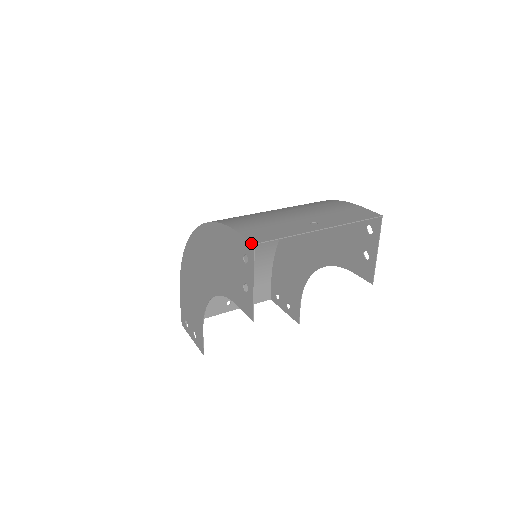
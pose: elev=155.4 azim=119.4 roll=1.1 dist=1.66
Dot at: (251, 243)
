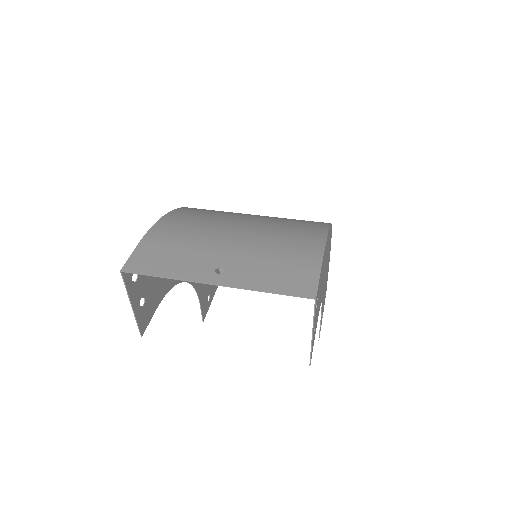
Dot at: (123, 268)
